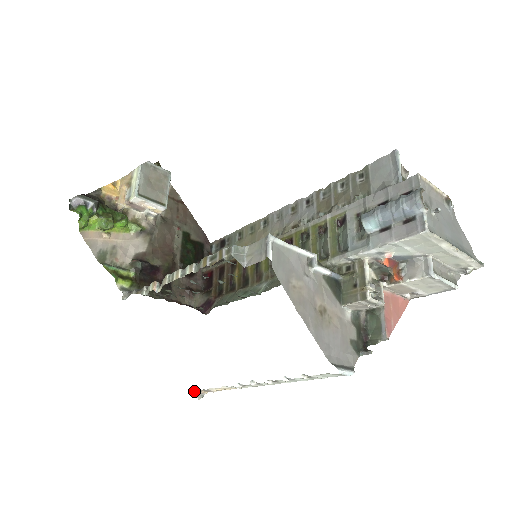
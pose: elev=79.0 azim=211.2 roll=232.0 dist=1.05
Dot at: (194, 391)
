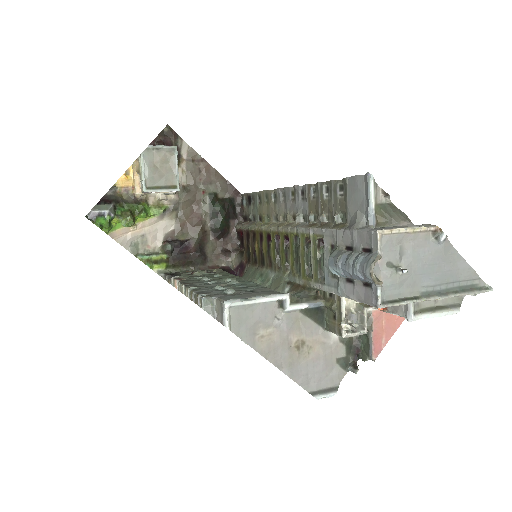
Dot at: occluded
